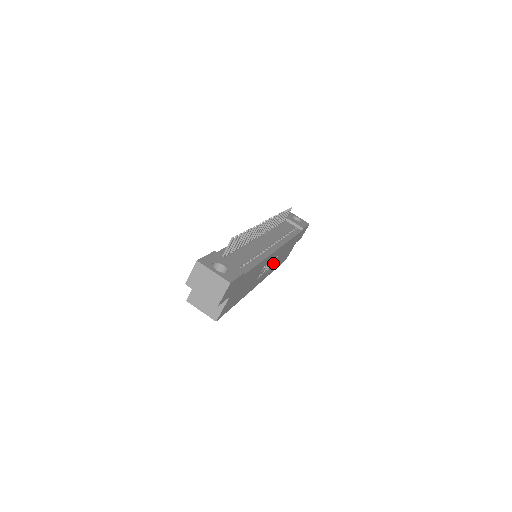
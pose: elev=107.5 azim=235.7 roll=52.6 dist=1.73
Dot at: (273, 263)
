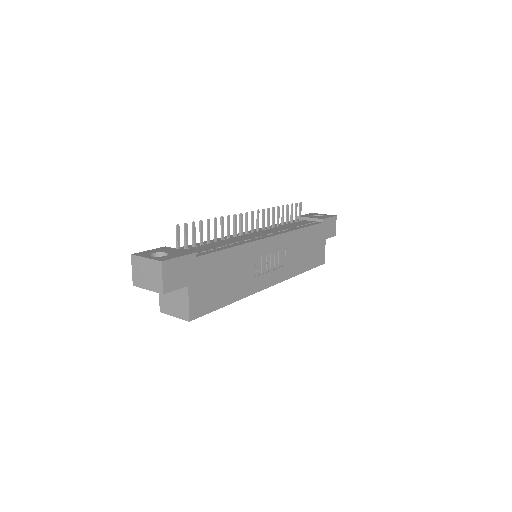
Dot at: (284, 260)
